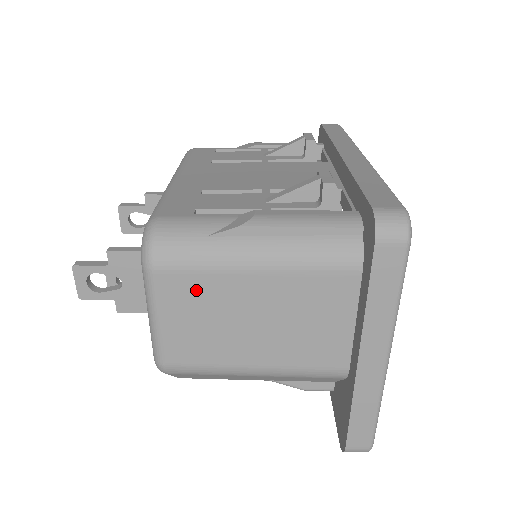
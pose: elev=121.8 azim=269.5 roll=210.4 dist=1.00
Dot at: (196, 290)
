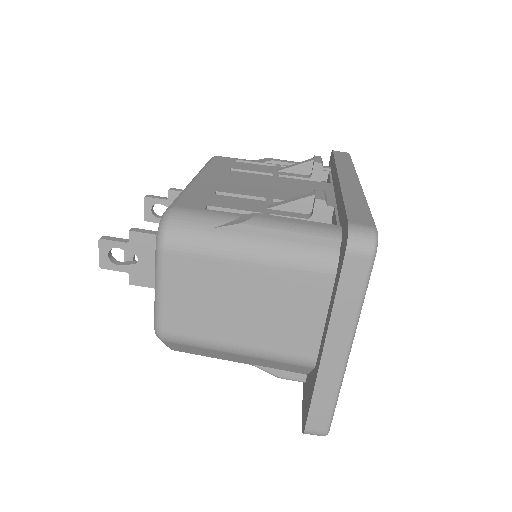
Dot at: (197, 271)
